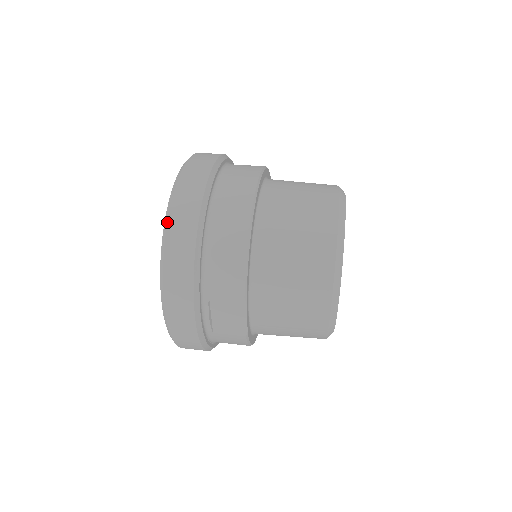
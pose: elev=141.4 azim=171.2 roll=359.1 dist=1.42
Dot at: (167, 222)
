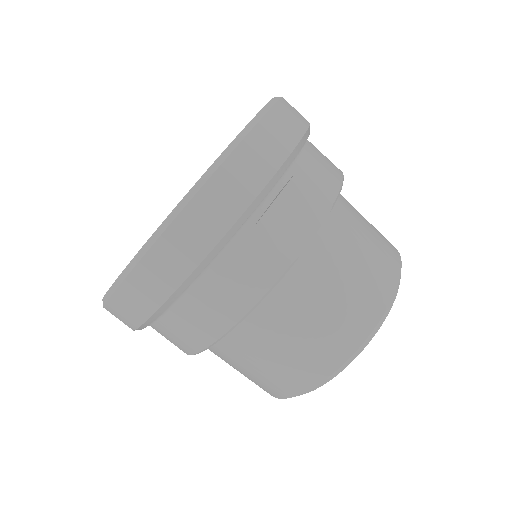
Dot at: occluded
